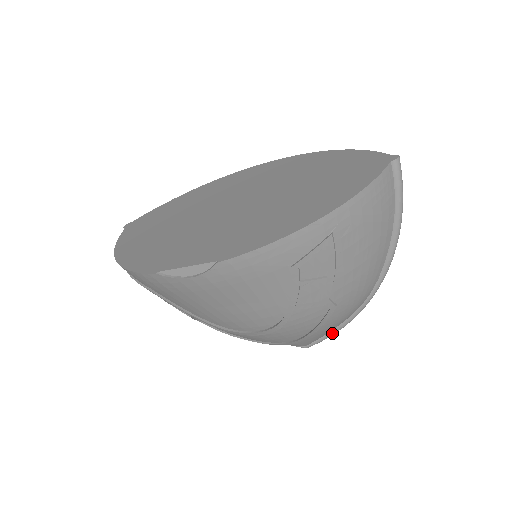
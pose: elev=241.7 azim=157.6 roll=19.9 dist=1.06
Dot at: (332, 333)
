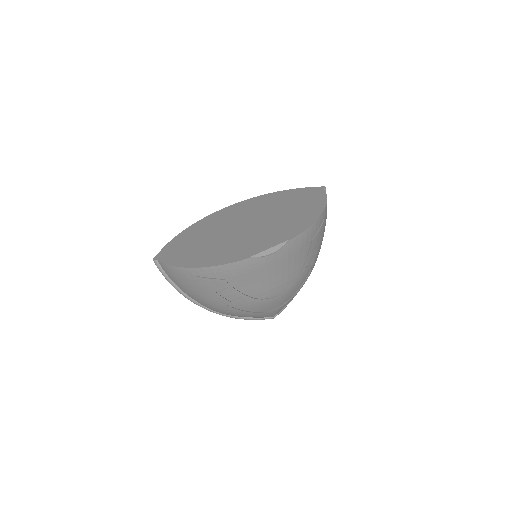
Dot at: (291, 300)
